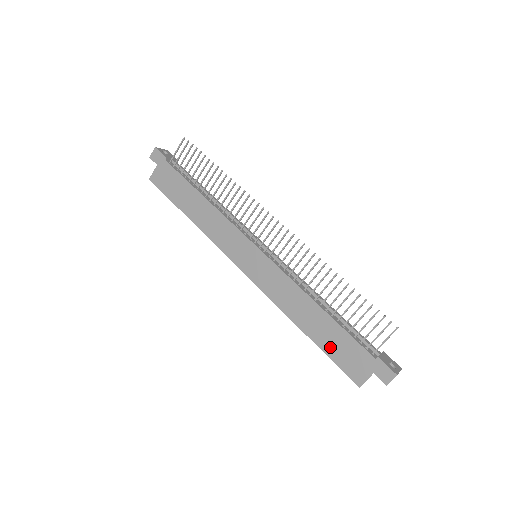
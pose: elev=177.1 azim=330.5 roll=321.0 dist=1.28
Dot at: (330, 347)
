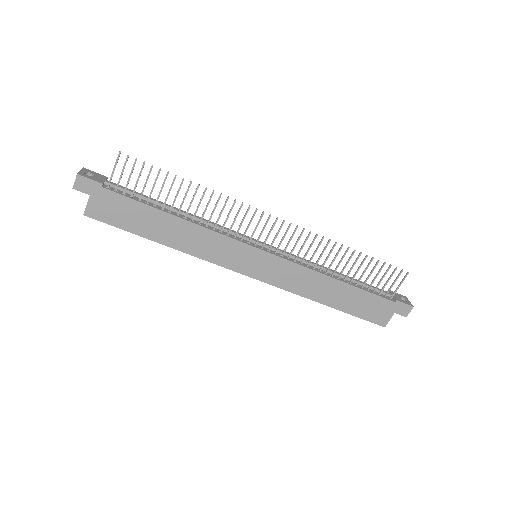
Dot at: (355, 308)
